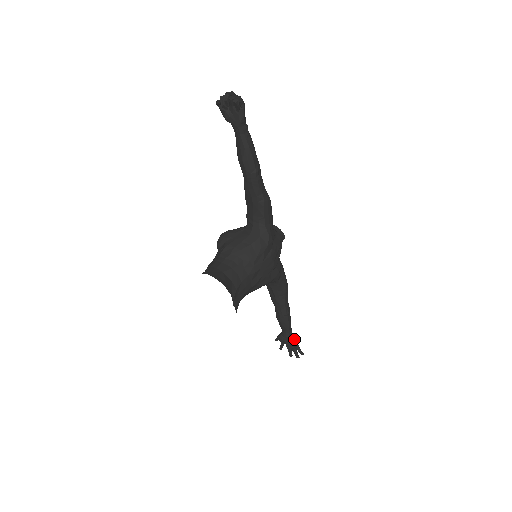
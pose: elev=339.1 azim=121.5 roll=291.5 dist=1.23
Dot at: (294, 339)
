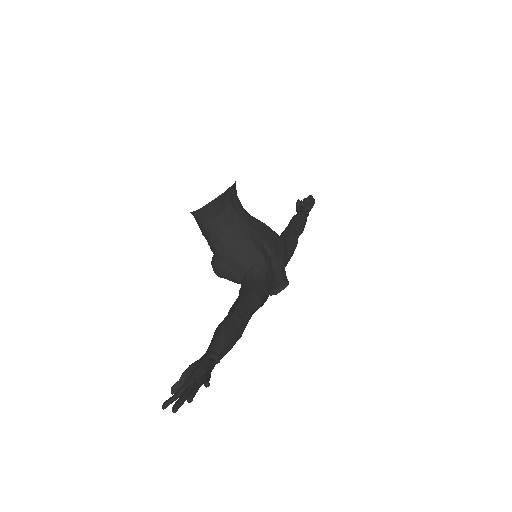
Dot at: occluded
